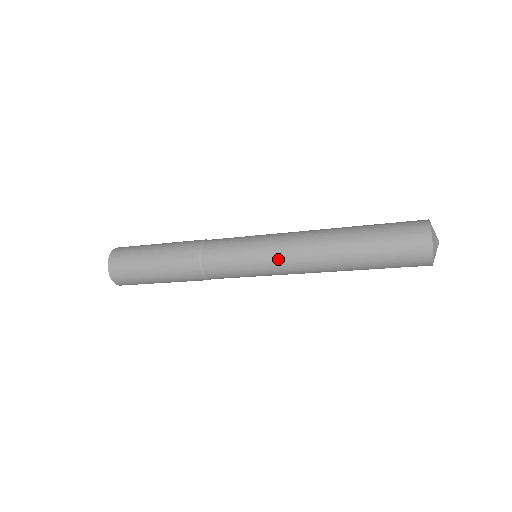
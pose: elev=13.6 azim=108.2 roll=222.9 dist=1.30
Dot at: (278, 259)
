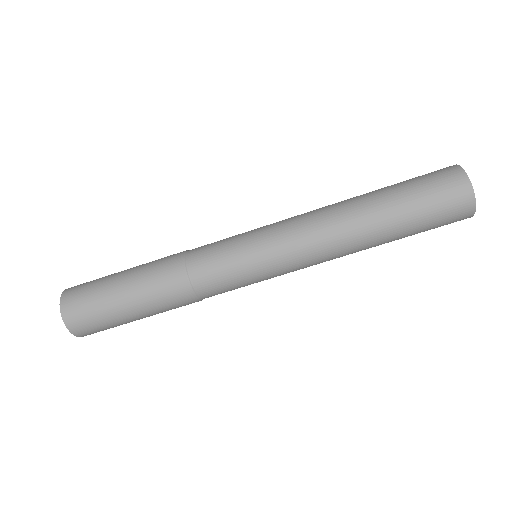
Dot at: (285, 235)
